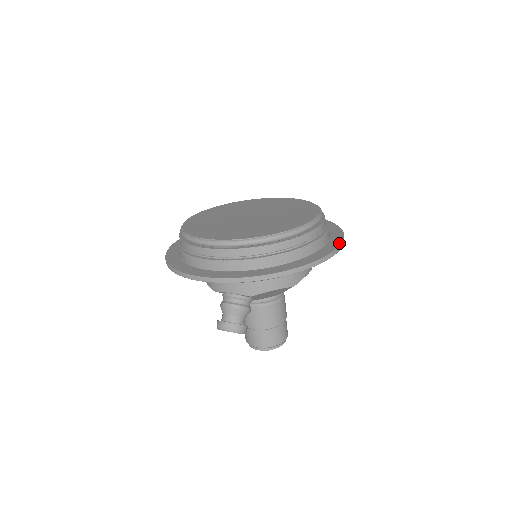
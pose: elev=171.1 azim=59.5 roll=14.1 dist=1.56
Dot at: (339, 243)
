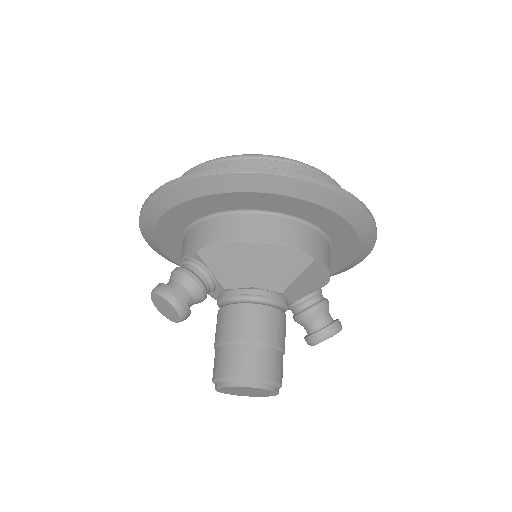
Dot at: (326, 182)
